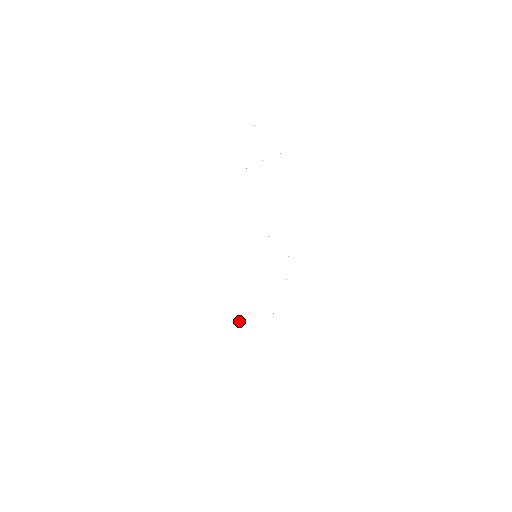
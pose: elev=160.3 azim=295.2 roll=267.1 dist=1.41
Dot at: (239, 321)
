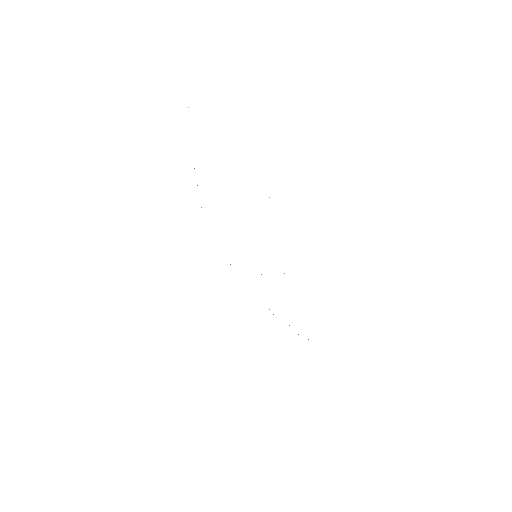
Dot at: occluded
